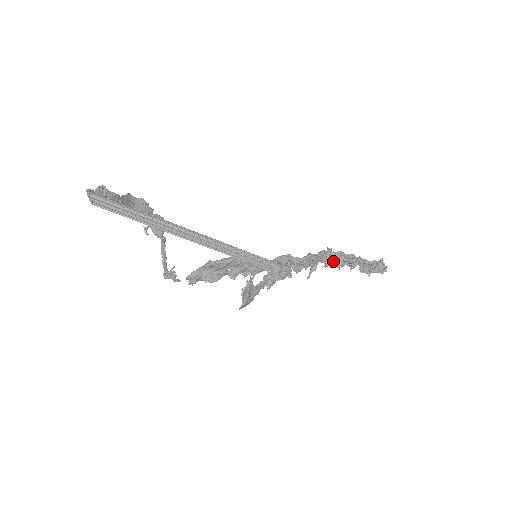
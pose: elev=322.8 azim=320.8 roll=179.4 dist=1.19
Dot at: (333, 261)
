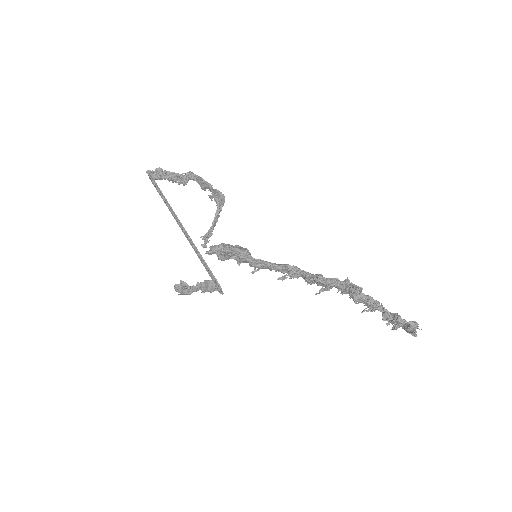
Dot at: (348, 293)
